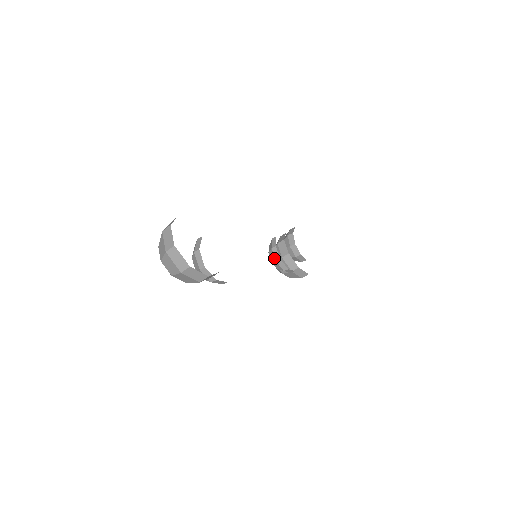
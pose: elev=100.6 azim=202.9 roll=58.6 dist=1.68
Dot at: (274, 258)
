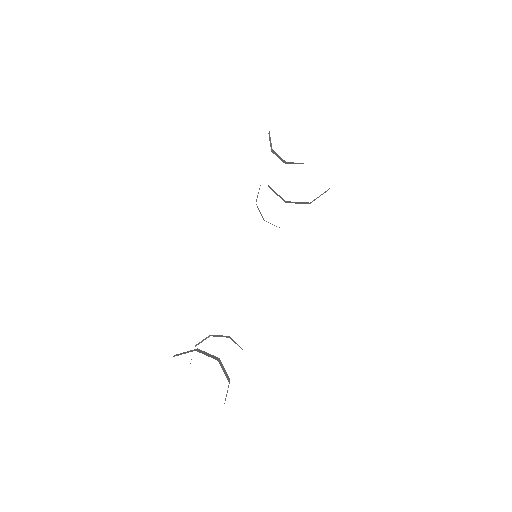
Dot at: (276, 226)
